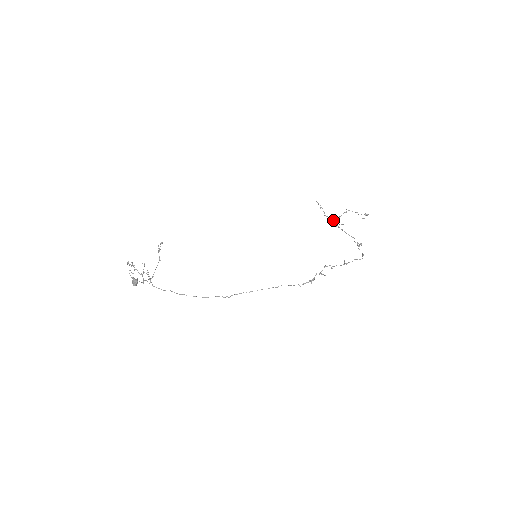
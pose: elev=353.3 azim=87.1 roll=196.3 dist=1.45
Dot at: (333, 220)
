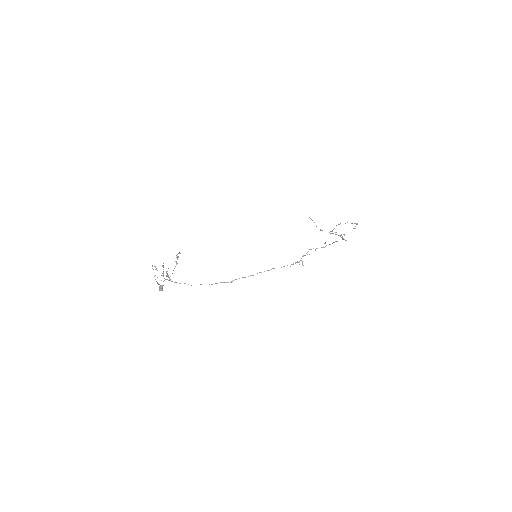
Dot at: occluded
